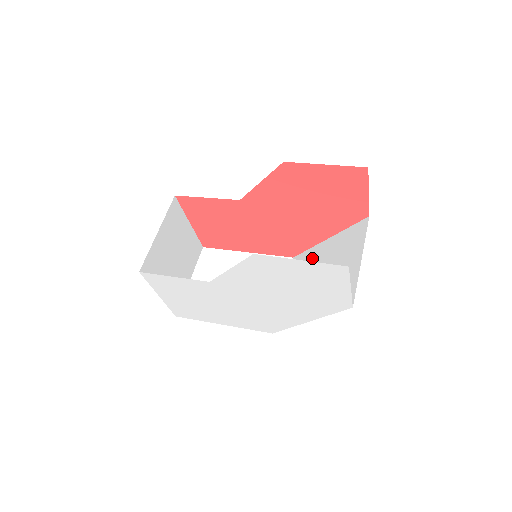
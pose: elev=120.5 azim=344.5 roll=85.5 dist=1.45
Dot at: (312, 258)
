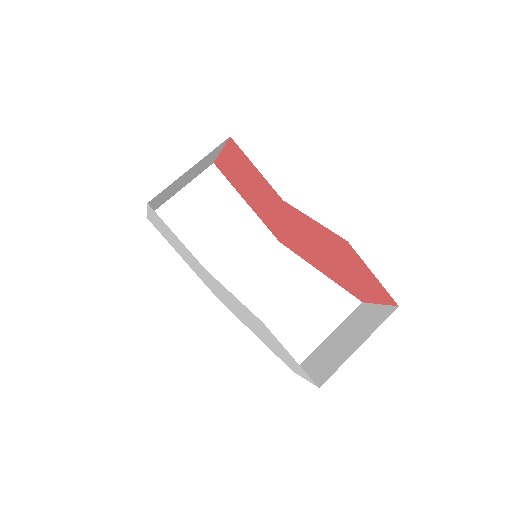
Dot at: (294, 270)
